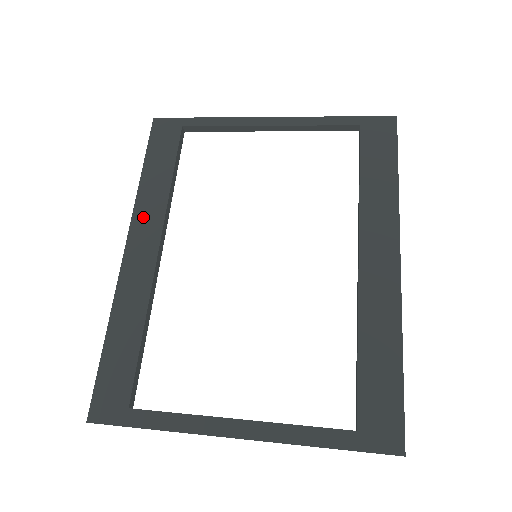
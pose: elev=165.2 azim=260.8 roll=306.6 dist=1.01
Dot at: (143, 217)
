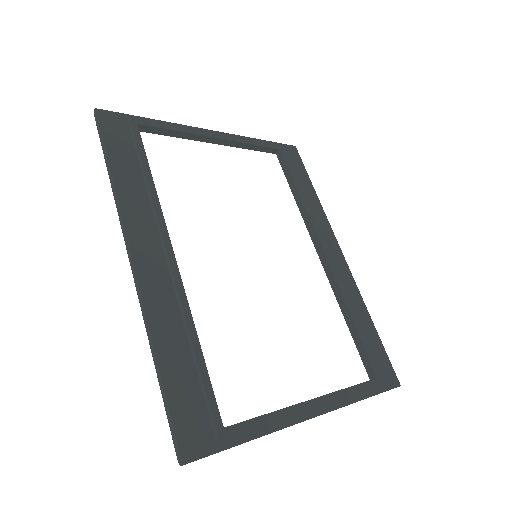
Dot at: (136, 220)
